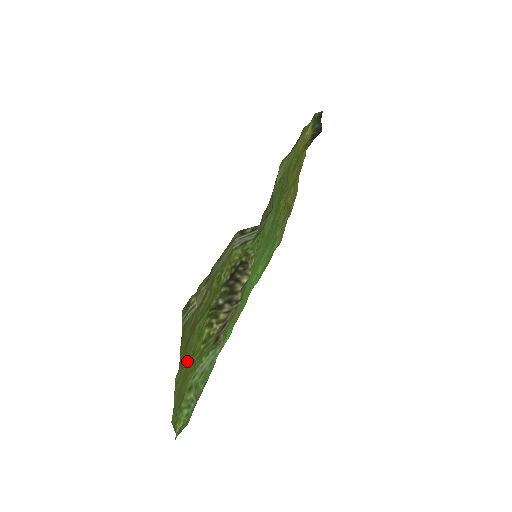
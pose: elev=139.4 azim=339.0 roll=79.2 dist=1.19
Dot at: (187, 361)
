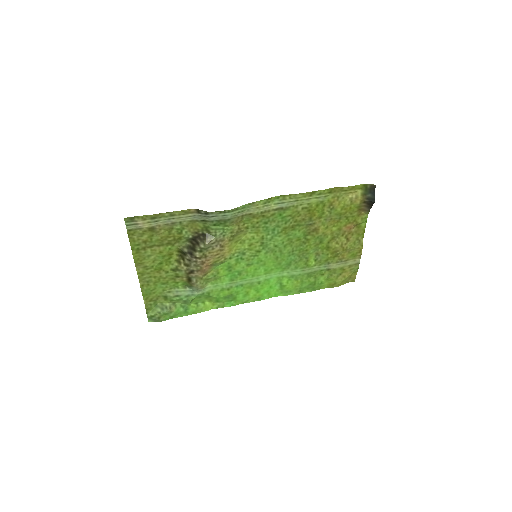
Dot at: (151, 267)
